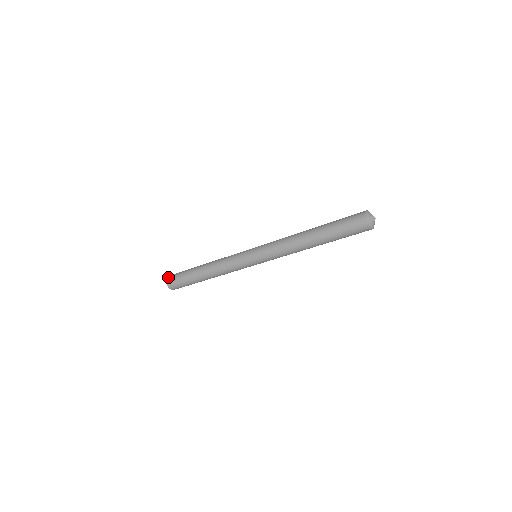
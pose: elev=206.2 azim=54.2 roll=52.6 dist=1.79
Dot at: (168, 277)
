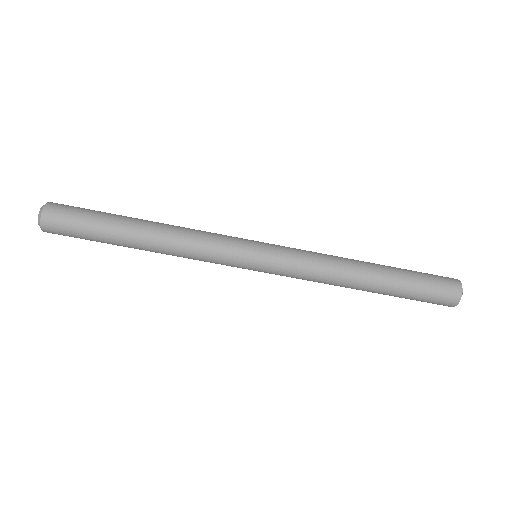
Dot at: occluded
